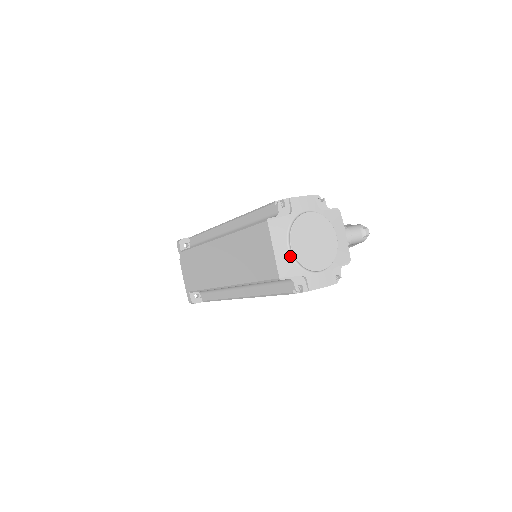
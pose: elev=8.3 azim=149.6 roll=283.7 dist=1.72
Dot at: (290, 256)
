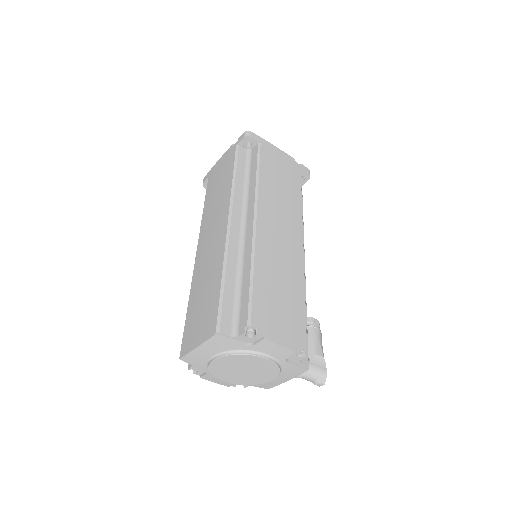
Dot at: (207, 360)
